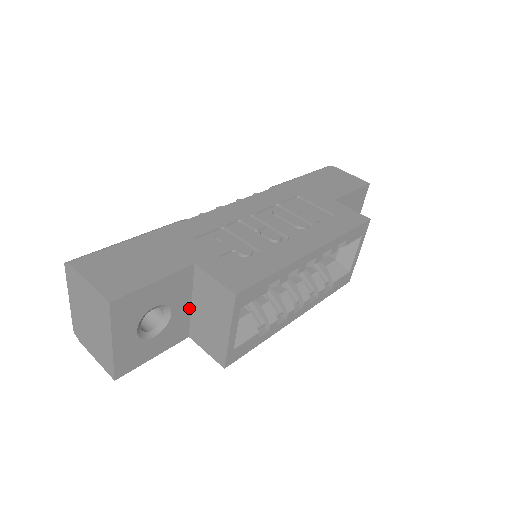
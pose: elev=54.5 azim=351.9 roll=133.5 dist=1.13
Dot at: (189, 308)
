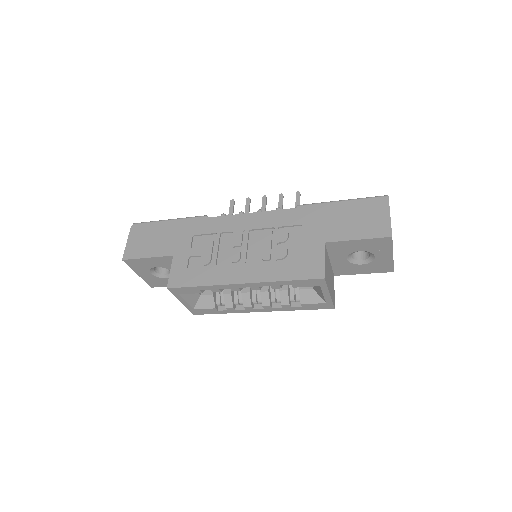
Dot at: occluded
